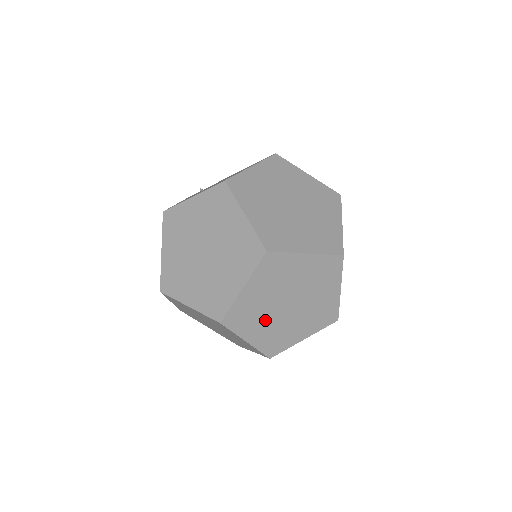
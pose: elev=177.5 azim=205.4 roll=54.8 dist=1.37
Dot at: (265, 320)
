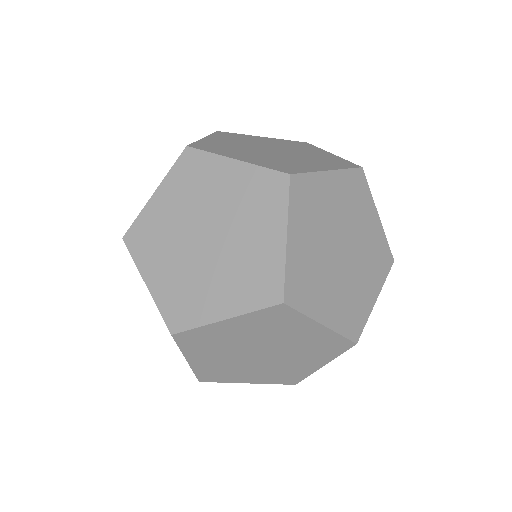
Dot at: (317, 236)
